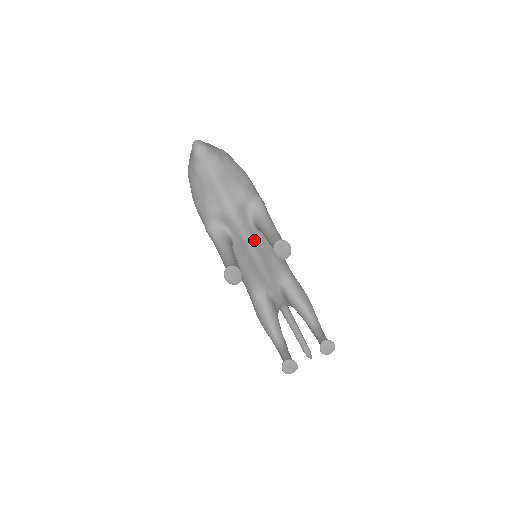
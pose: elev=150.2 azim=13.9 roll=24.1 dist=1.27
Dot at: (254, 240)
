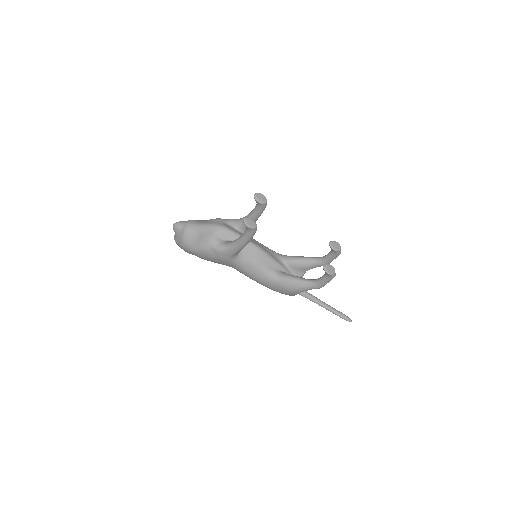
Dot at: occluded
